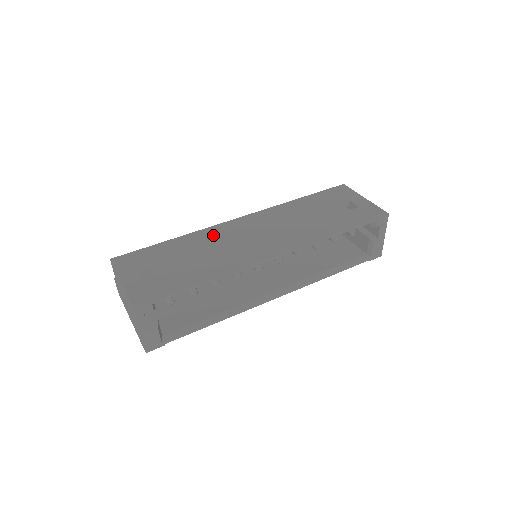
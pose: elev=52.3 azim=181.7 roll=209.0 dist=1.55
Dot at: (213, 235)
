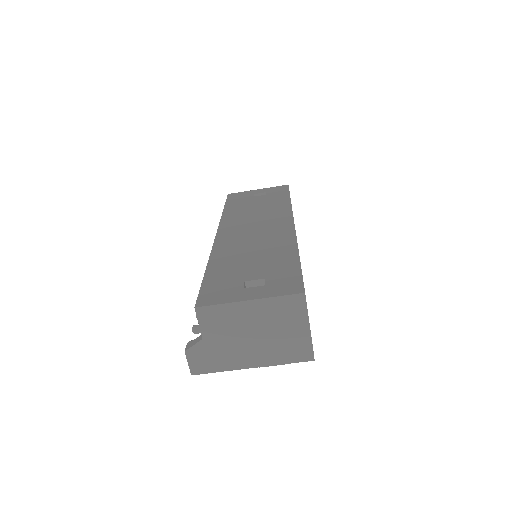
Dot at: (228, 247)
